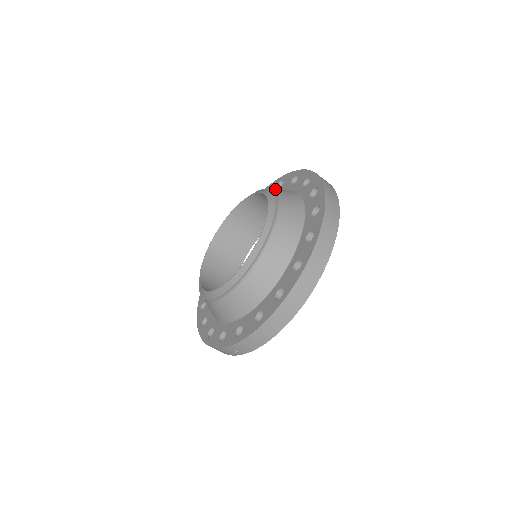
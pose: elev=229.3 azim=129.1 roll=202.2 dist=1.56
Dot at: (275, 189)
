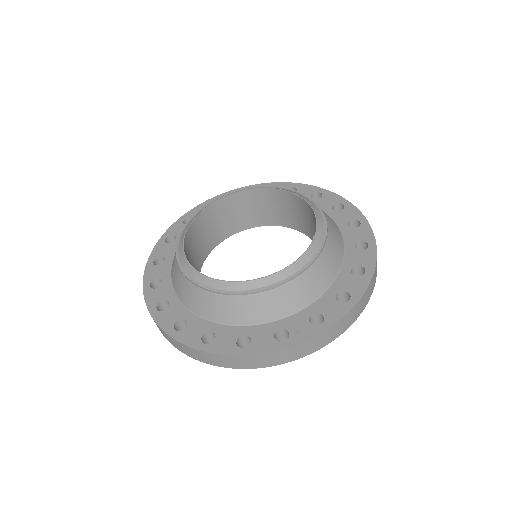
Dot at: (346, 220)
